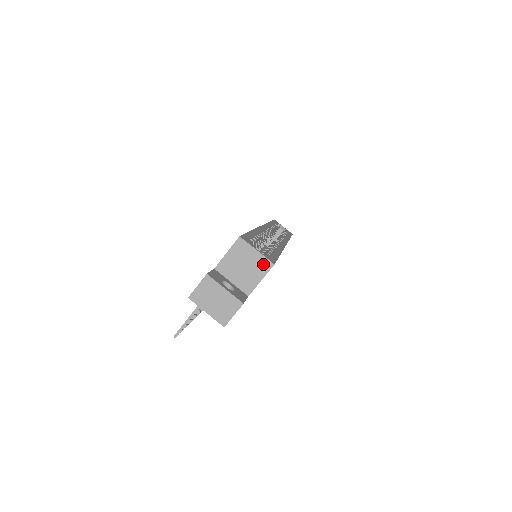
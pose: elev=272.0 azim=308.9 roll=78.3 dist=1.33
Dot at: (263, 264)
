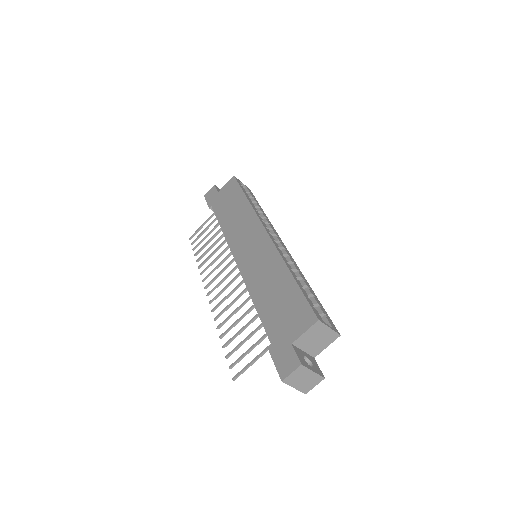
Dot at: (332, 336)
